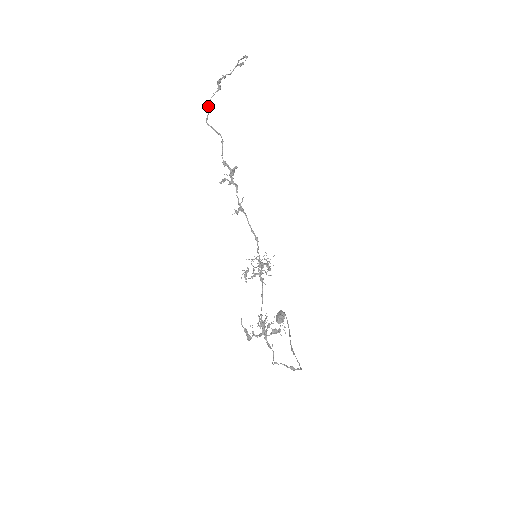
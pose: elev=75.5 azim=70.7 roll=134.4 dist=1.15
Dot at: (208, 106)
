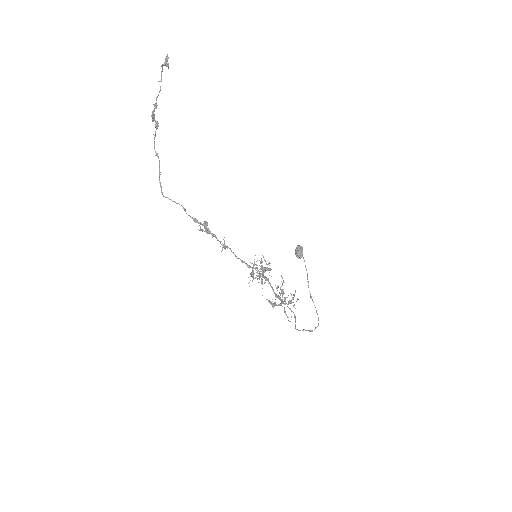
Dot at: occluded
